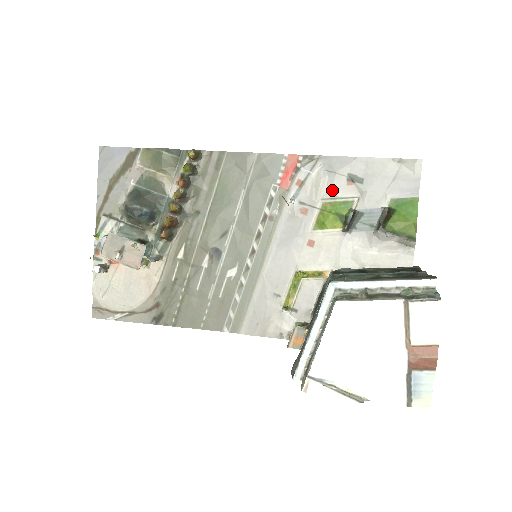
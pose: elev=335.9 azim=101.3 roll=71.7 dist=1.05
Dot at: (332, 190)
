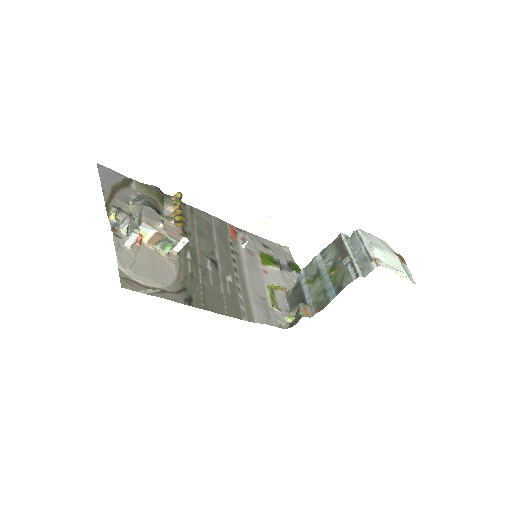
Dot at: (260, 248)
